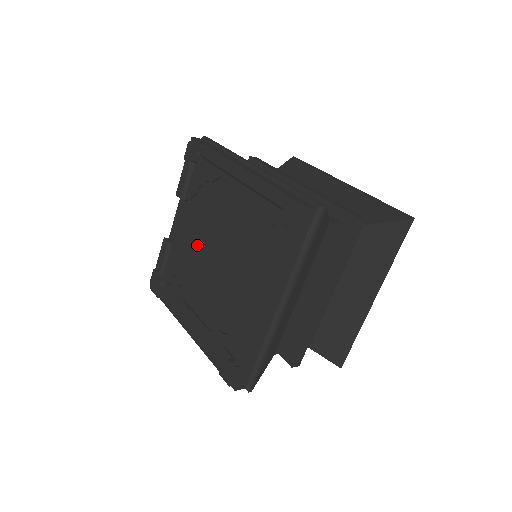
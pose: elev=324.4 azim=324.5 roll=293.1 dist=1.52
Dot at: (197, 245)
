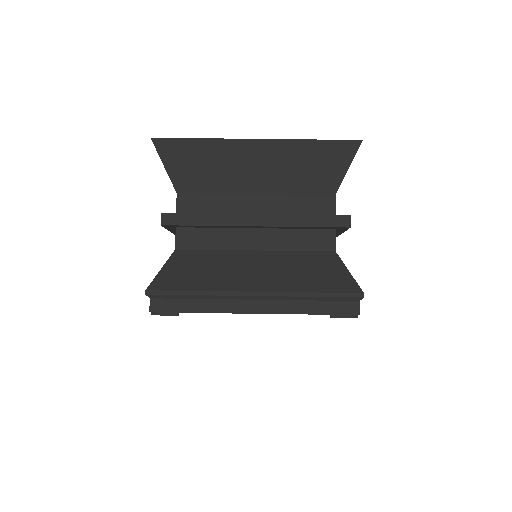
Dot at: occluded
